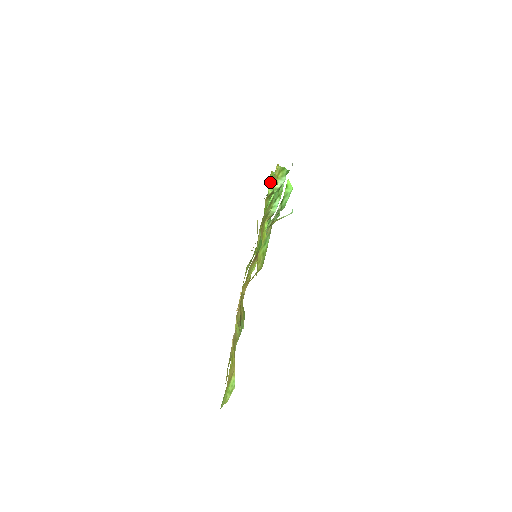
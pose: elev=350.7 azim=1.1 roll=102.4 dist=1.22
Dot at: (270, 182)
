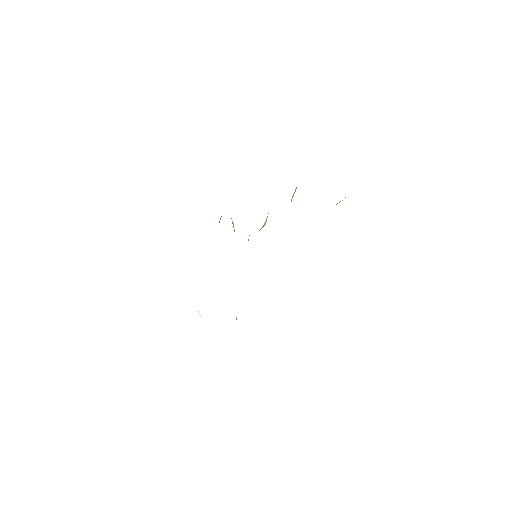
Dot at: occluded
